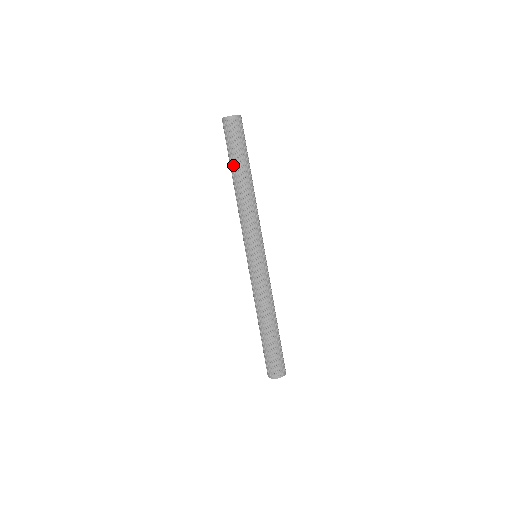
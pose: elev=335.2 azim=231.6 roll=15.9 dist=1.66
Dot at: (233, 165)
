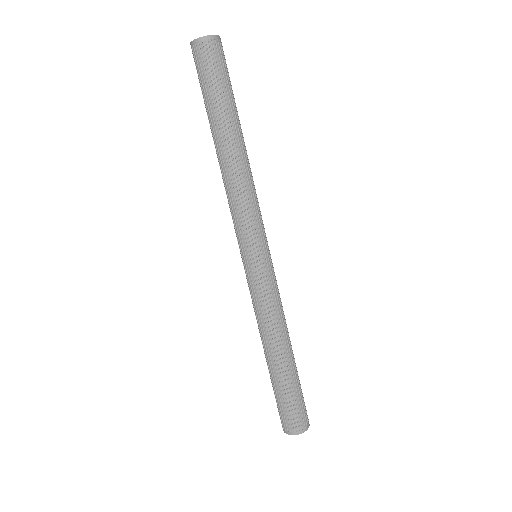
Dot at: (218, 115)
